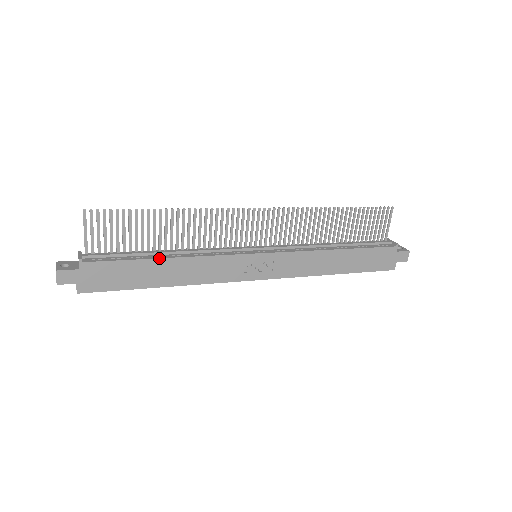
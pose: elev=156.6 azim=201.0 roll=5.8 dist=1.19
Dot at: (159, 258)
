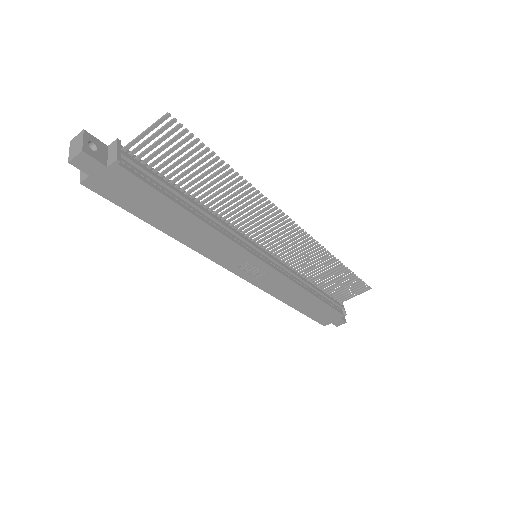
Dot at: (189, 211)
